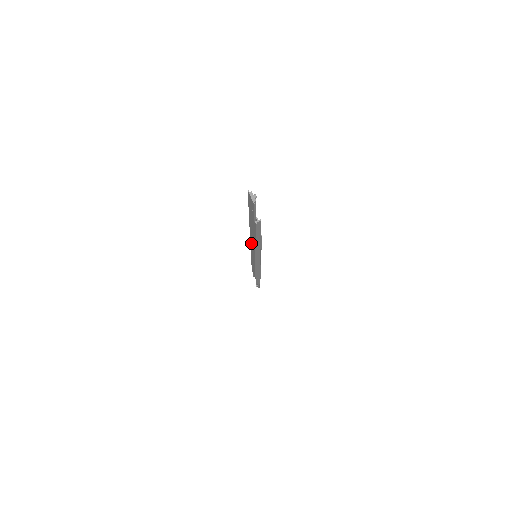
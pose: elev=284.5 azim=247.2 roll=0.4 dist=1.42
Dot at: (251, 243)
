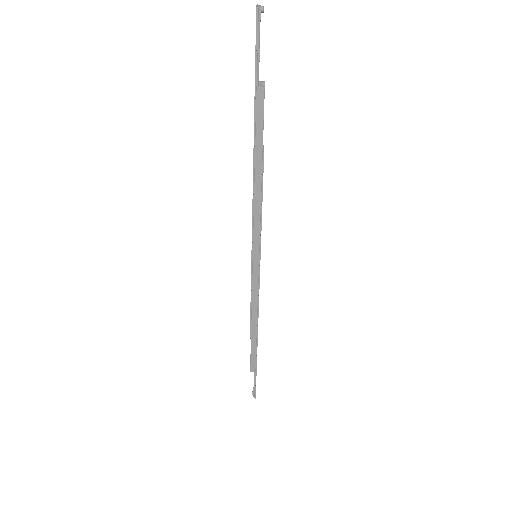
Dot at: occluded
